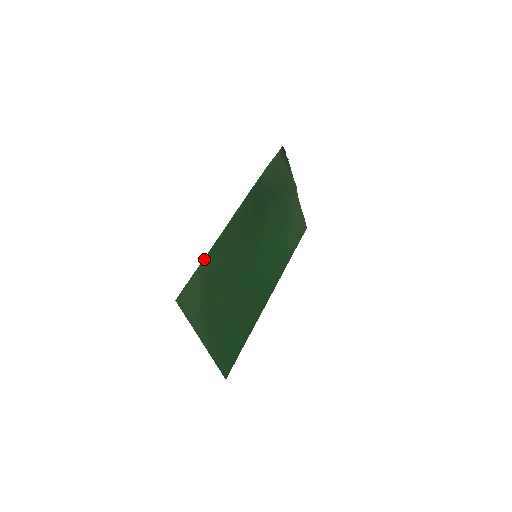
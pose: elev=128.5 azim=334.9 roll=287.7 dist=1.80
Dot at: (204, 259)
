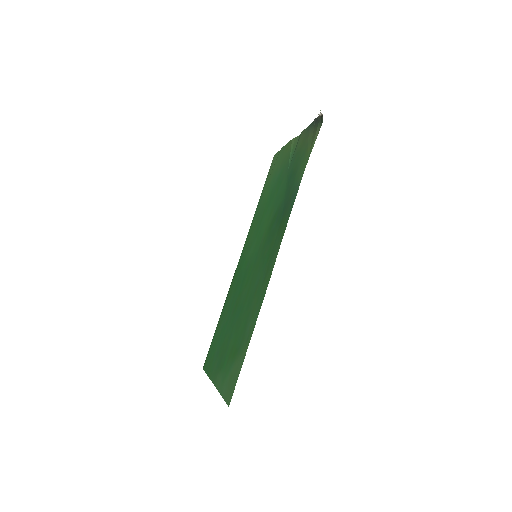
Dot at: occluded
